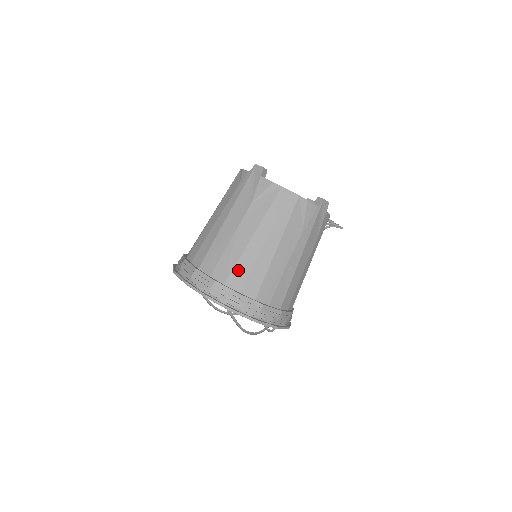
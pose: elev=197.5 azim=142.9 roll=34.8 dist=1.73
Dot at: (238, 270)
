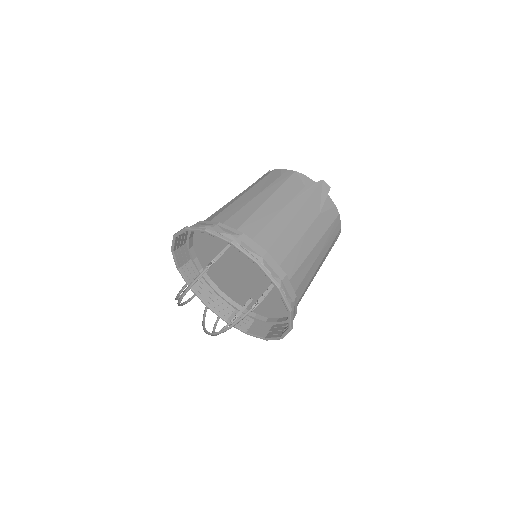
Dot at: (299, 272)
